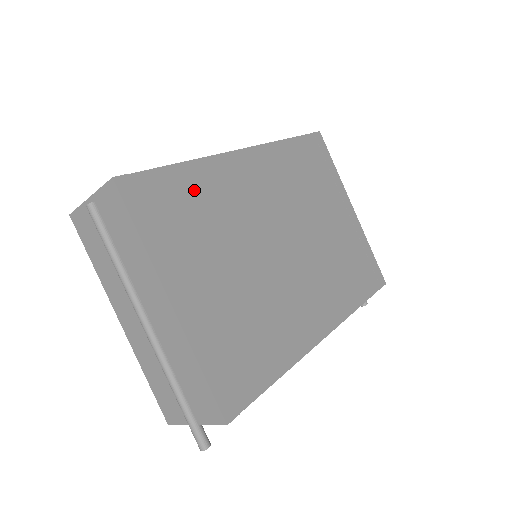
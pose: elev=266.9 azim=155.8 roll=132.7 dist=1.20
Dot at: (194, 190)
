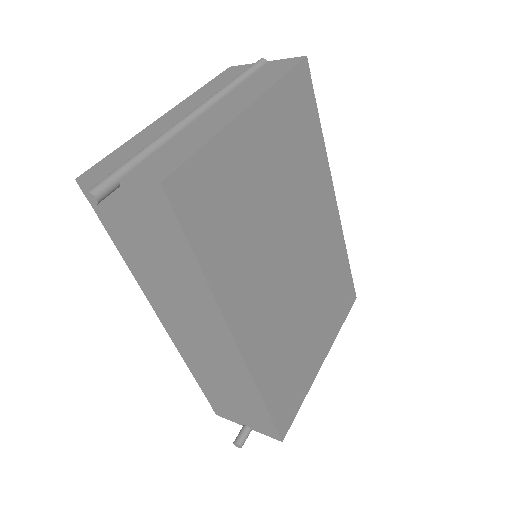
Dot at: (311, 143)
